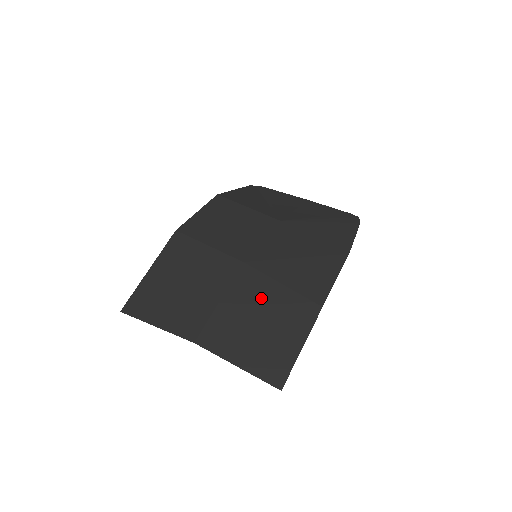
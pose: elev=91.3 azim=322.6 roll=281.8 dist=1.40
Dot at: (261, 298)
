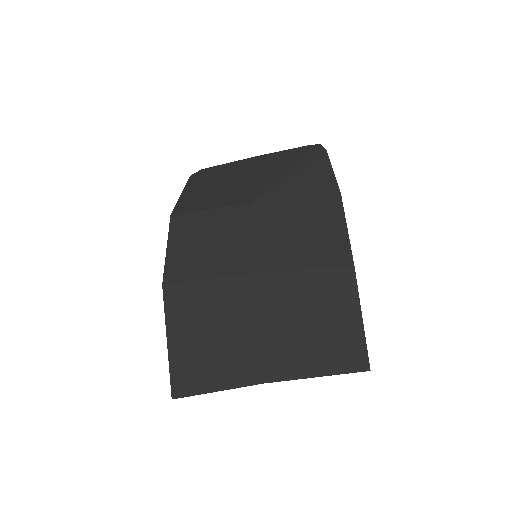
Dot at: (293, 298)
